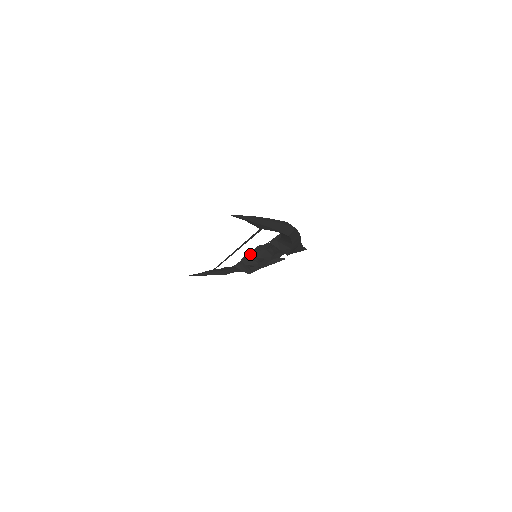
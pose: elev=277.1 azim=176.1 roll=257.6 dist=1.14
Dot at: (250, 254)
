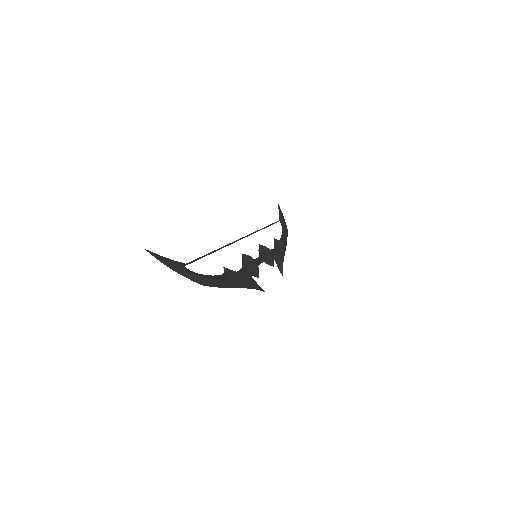
Dot at: (265, 249)
